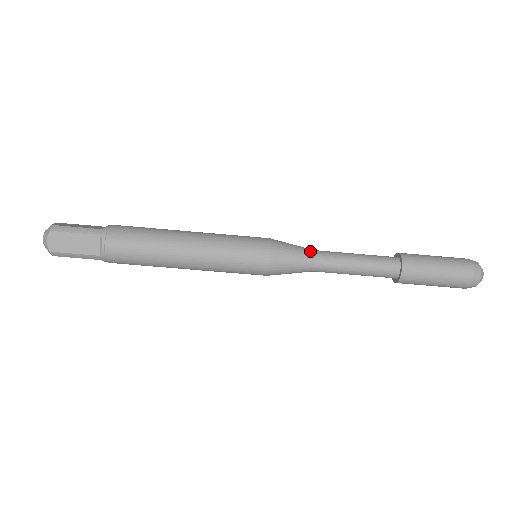
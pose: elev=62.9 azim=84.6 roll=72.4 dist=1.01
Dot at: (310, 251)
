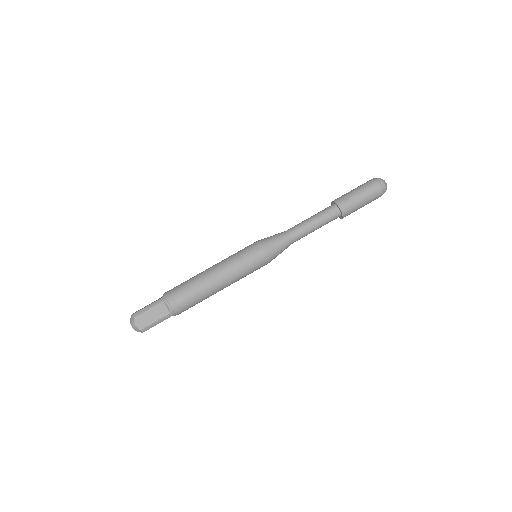
Dot at: (283, 233)
